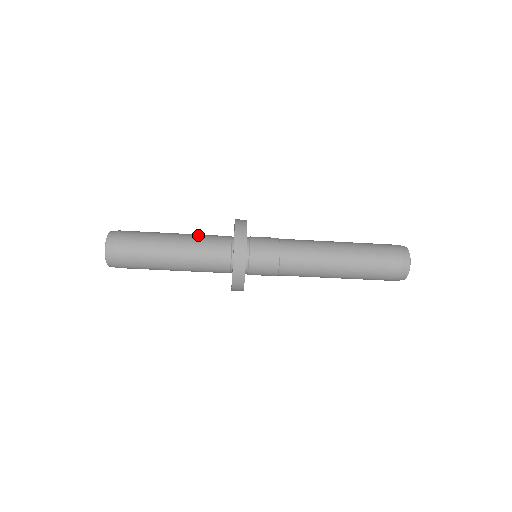
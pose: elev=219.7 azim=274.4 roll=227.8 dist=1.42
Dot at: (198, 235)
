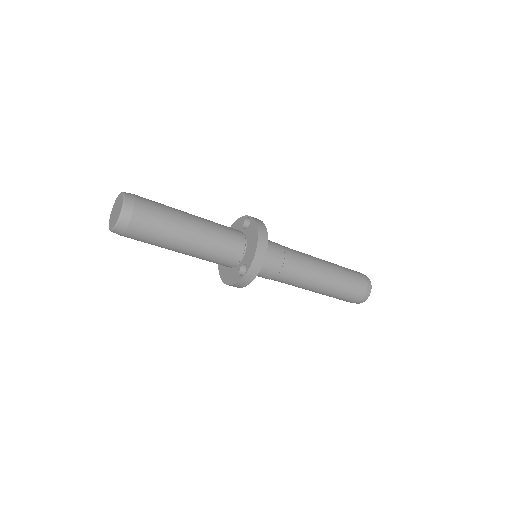
Dot at: (214, 240)
